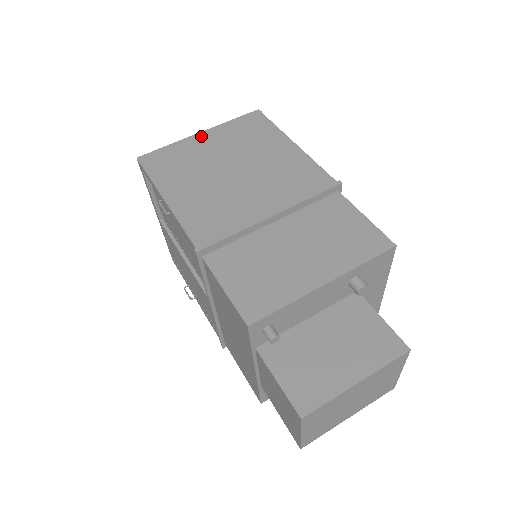
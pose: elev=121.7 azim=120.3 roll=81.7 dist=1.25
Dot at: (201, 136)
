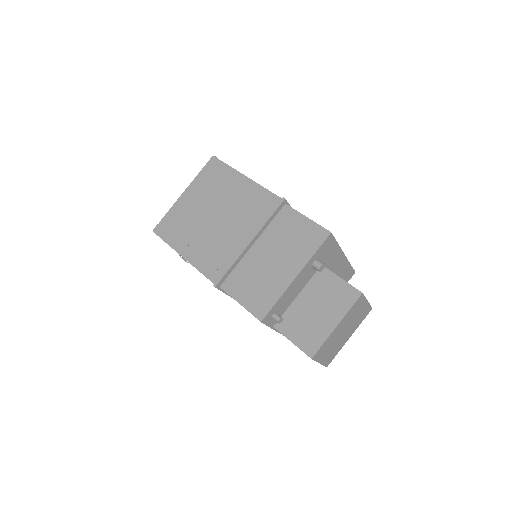
Dot at: (185, 196)
